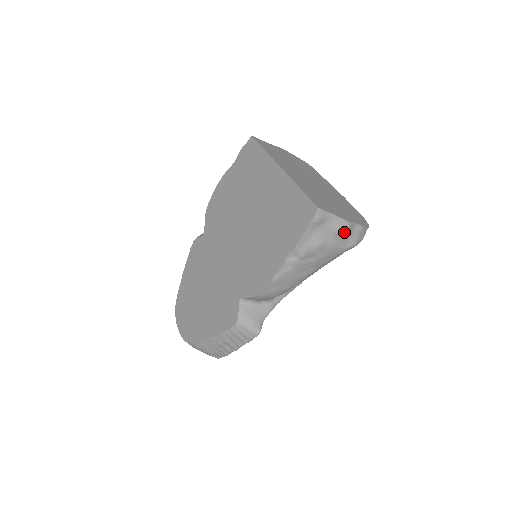
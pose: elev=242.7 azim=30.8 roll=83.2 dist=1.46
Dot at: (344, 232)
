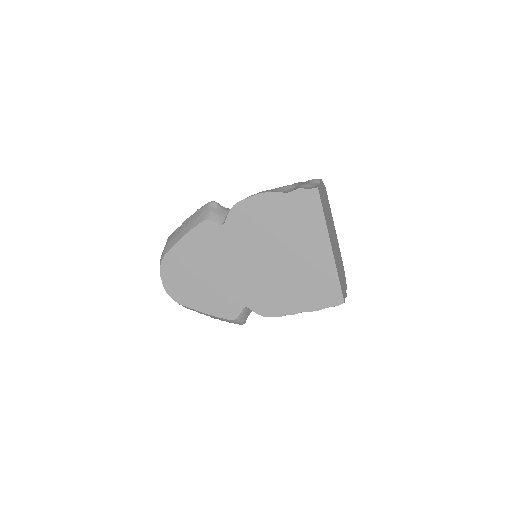
Dot at: occluded
